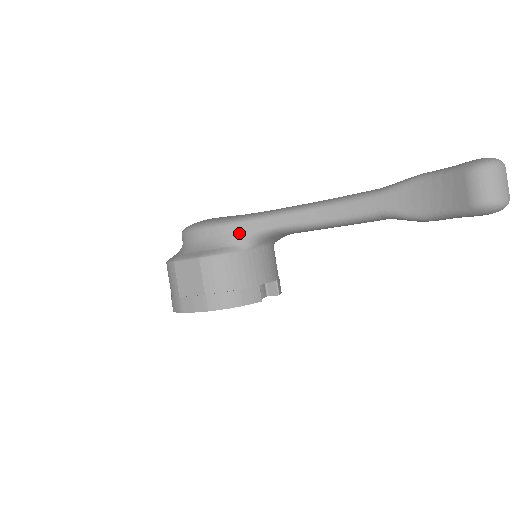
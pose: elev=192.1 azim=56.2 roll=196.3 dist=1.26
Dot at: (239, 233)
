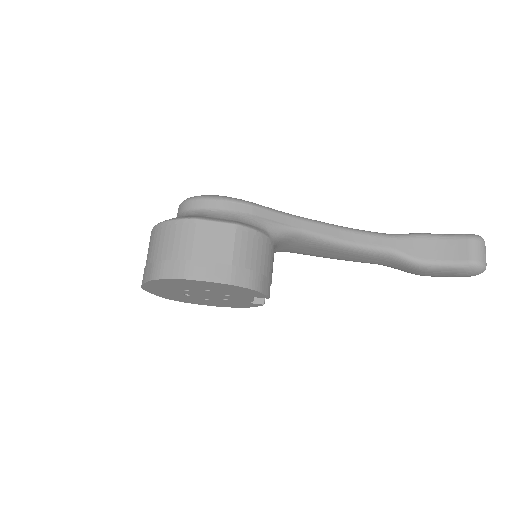
Dot at: (271, 220)
